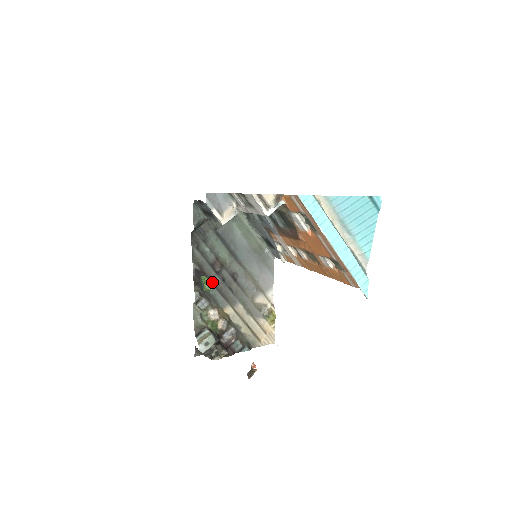
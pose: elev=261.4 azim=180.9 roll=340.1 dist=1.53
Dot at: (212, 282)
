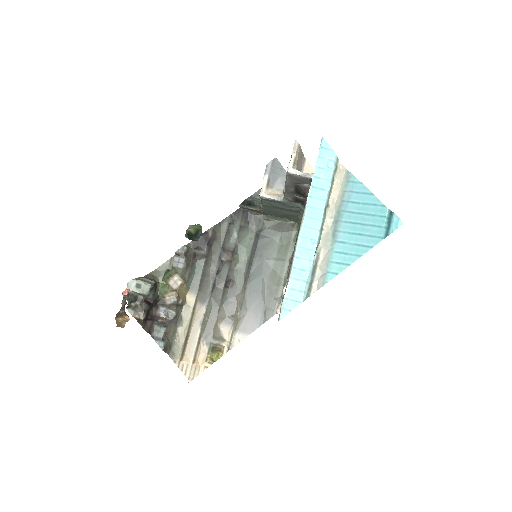
Dot at: (199, 230)
